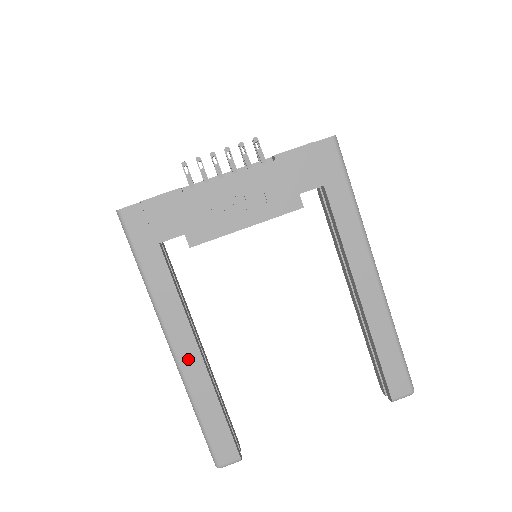
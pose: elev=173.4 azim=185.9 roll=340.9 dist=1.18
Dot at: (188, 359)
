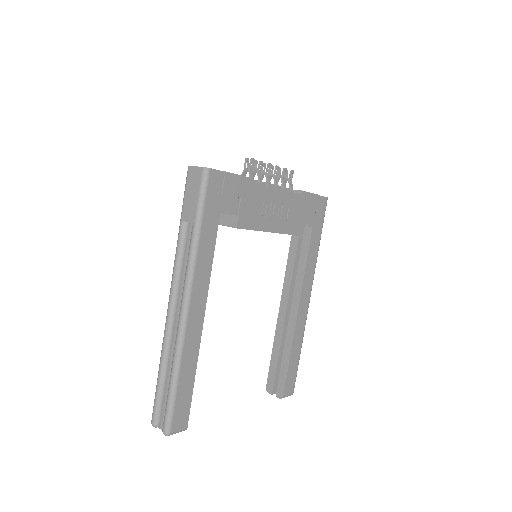
Dot at: (194, 323)
